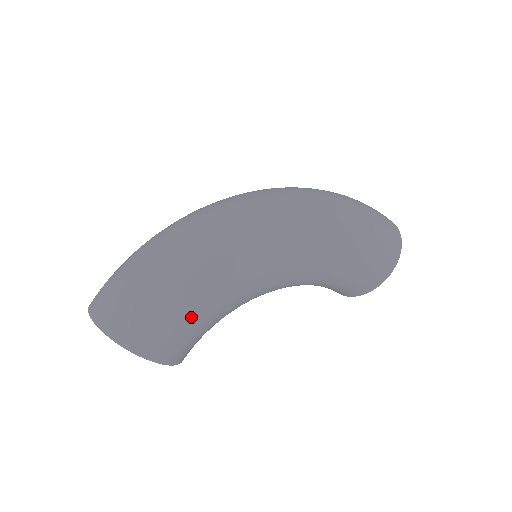
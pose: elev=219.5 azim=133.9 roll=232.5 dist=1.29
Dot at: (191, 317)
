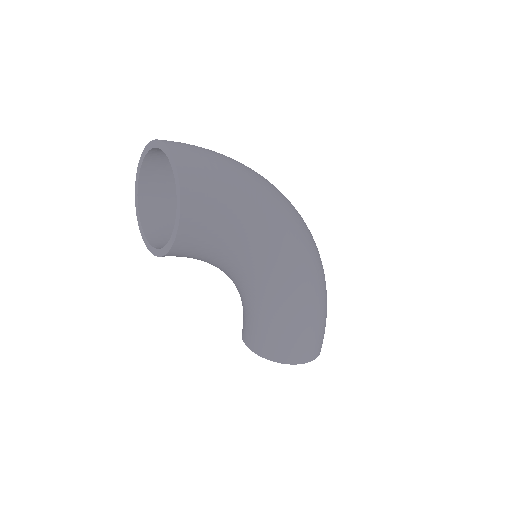
Dot at: (231, 228)
